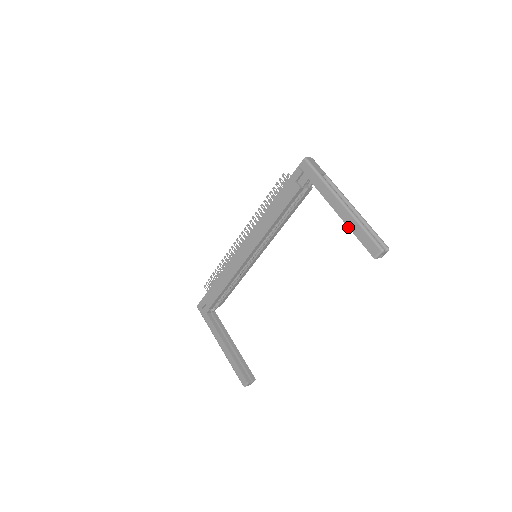
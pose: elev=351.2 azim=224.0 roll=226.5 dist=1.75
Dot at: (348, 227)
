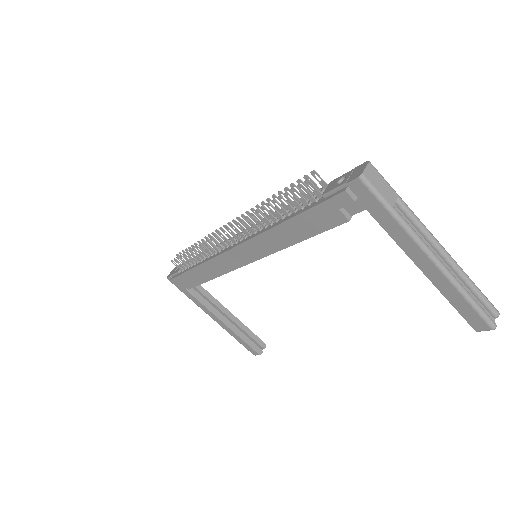
Dot at: occluded
